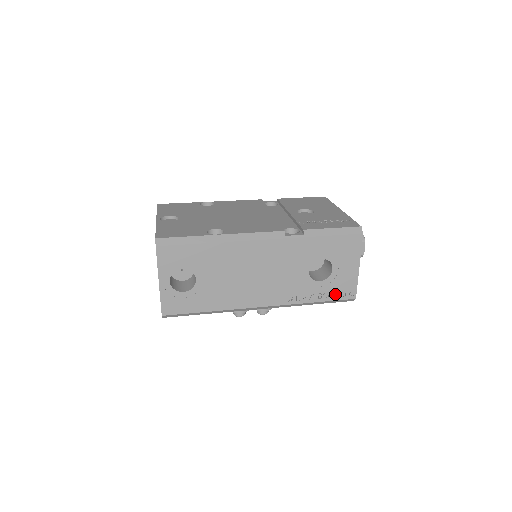
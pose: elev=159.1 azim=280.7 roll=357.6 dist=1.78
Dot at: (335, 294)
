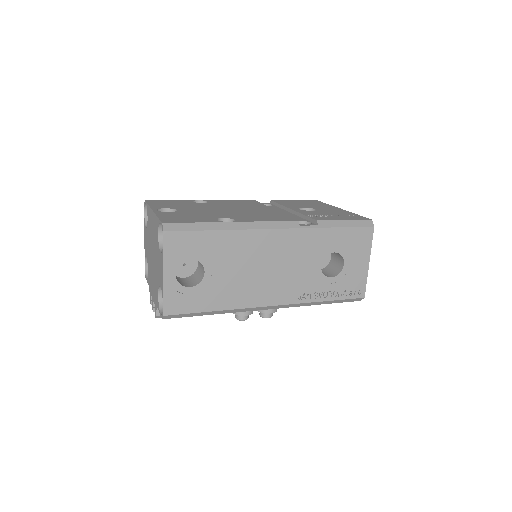
Dot at: (345, 292)
